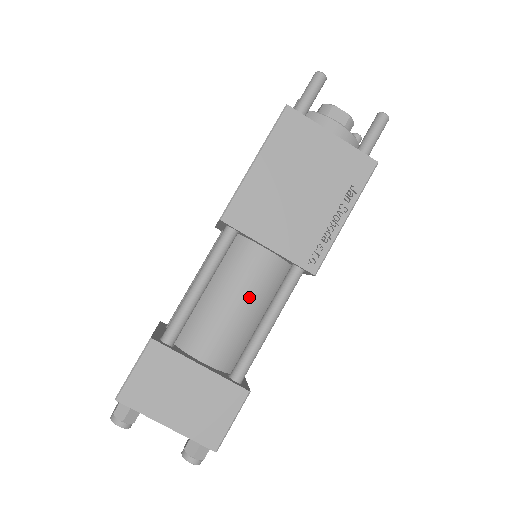
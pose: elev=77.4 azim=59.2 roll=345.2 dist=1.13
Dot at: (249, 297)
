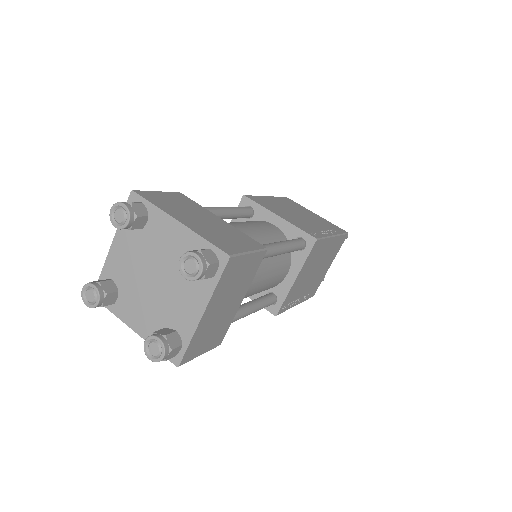
Dot at: (261, 232)
